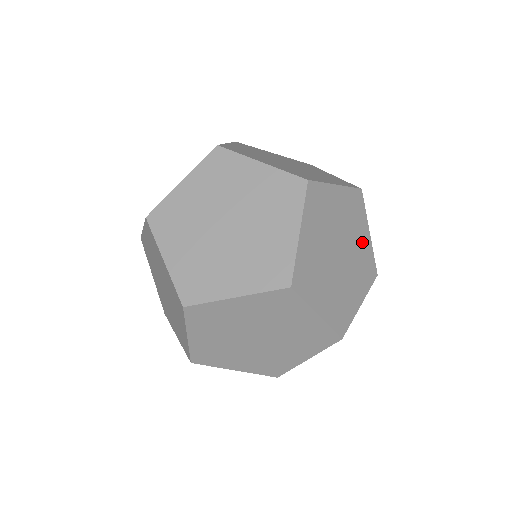
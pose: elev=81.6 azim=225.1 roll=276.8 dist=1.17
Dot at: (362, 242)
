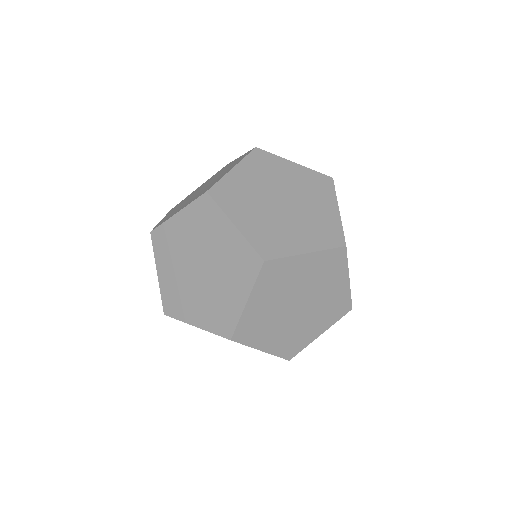
Dot at: (294, 175)
